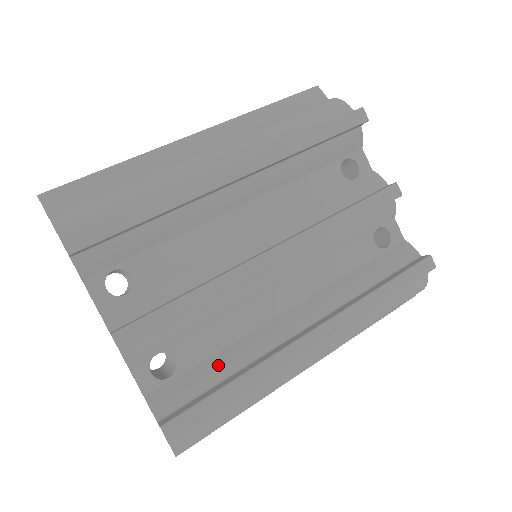
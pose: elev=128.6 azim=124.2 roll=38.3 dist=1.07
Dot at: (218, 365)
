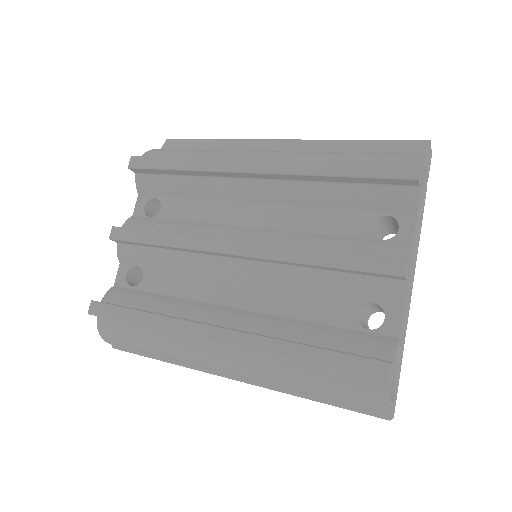
Dot at: (155, 301)
